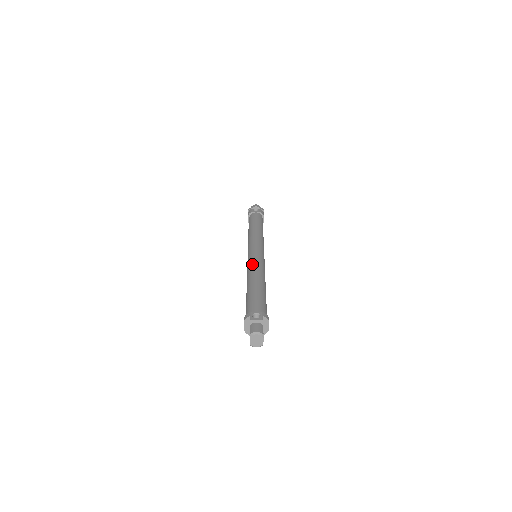
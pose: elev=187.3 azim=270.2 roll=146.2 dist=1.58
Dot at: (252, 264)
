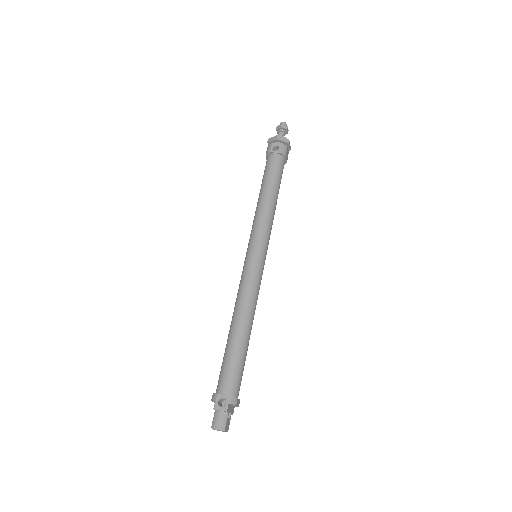
Dot at: (242, 288)
